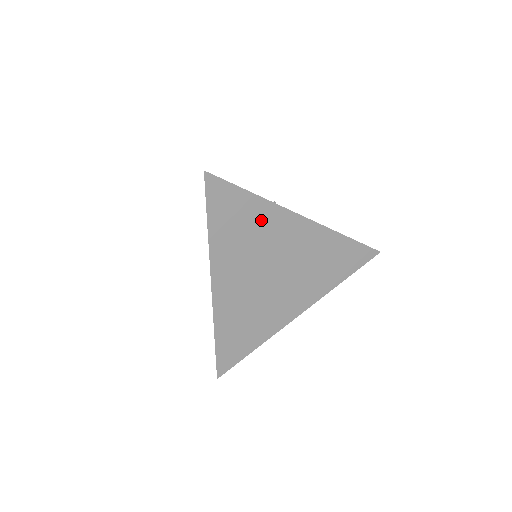
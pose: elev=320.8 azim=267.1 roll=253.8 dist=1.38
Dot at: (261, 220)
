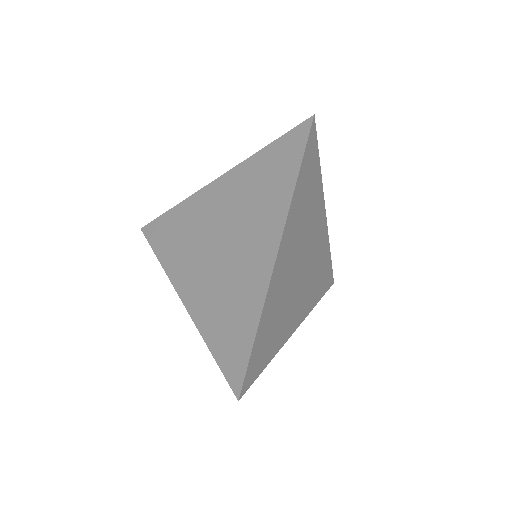
Dot at: (315, 199)
